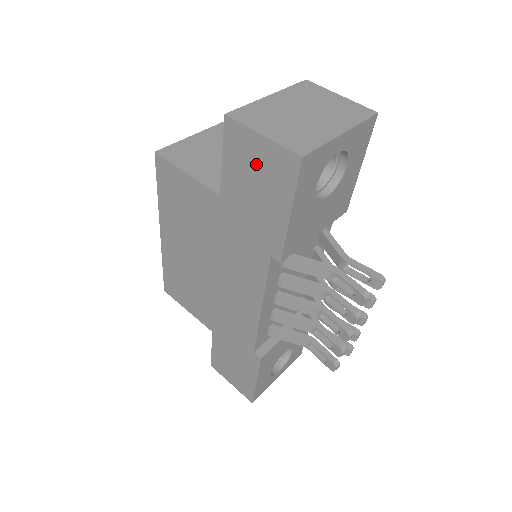
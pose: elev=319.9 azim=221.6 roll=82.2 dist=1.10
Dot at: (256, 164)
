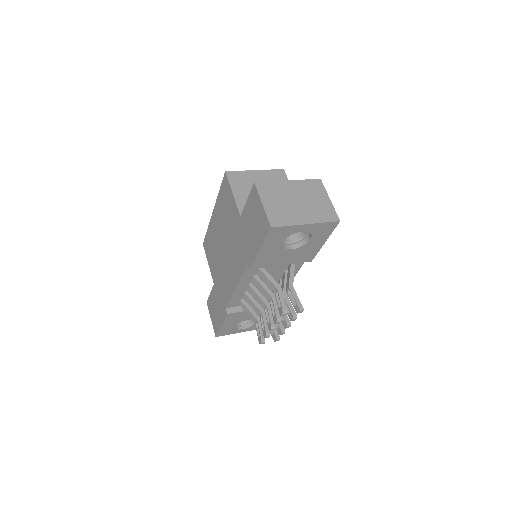
Dot at: (257, 215)
